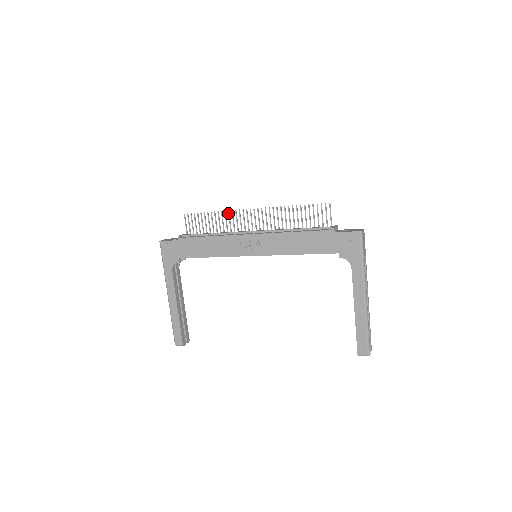
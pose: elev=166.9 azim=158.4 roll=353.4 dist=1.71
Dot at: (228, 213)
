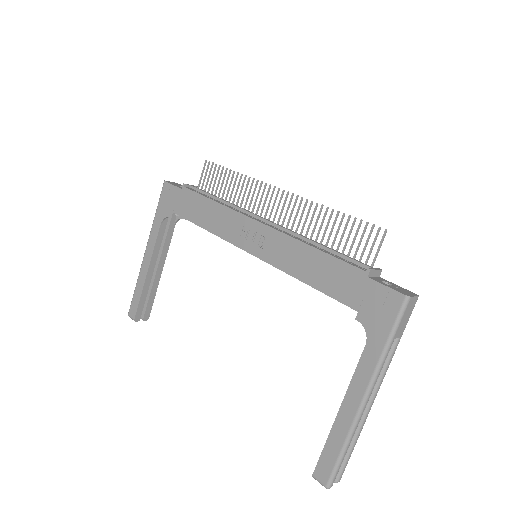
Dot at: (252, 181)
